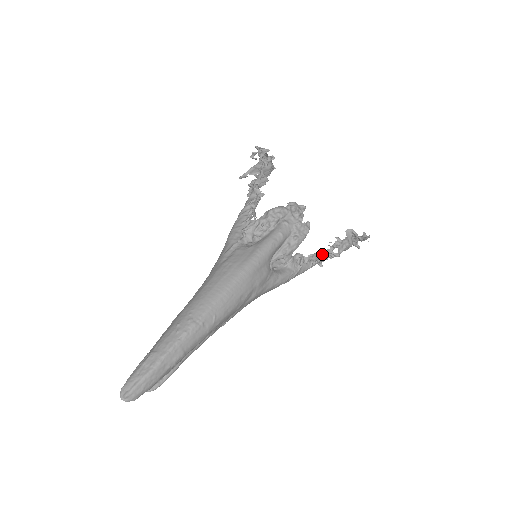
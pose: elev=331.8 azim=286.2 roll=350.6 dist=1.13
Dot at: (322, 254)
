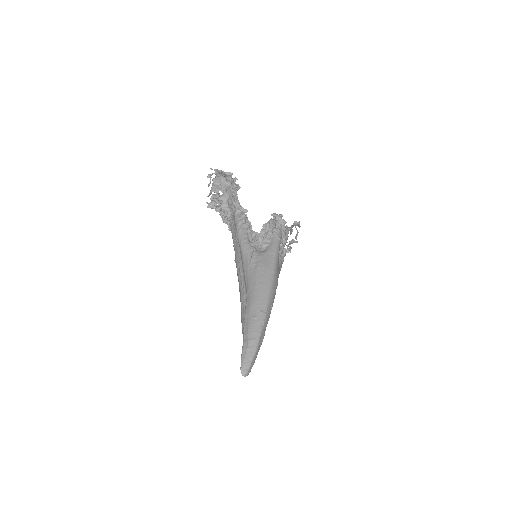
Dot at: (290, 244)
